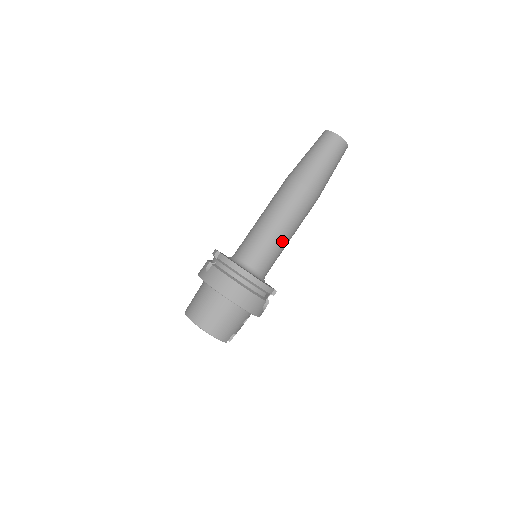
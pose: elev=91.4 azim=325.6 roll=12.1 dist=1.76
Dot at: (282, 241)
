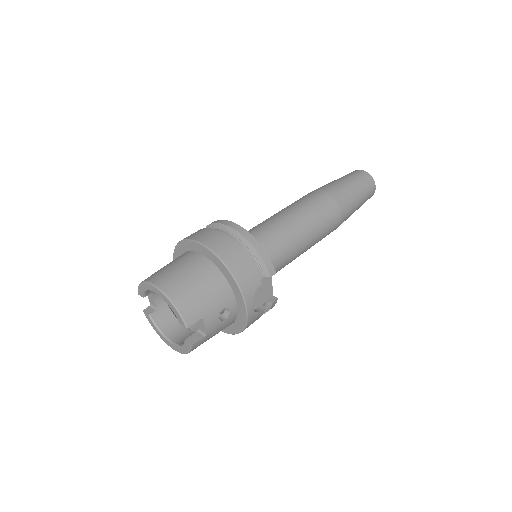
Dot at: (294, 235)
